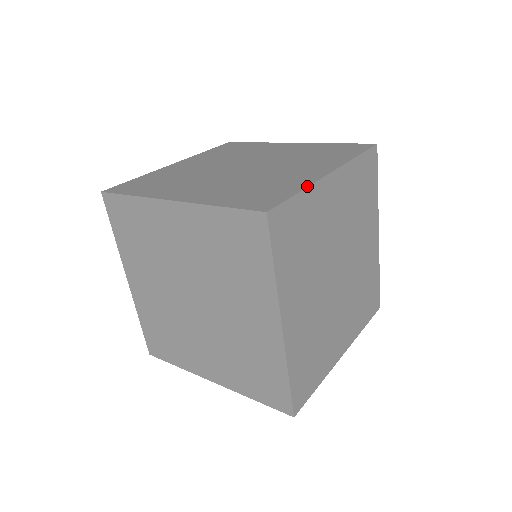
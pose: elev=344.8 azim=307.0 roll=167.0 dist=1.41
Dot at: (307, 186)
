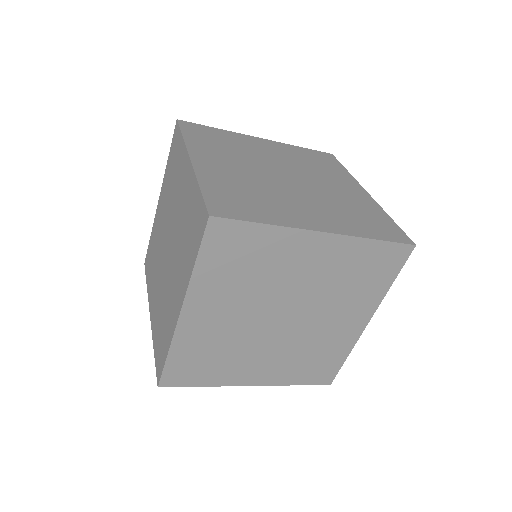
Dot at: (169, 345)
